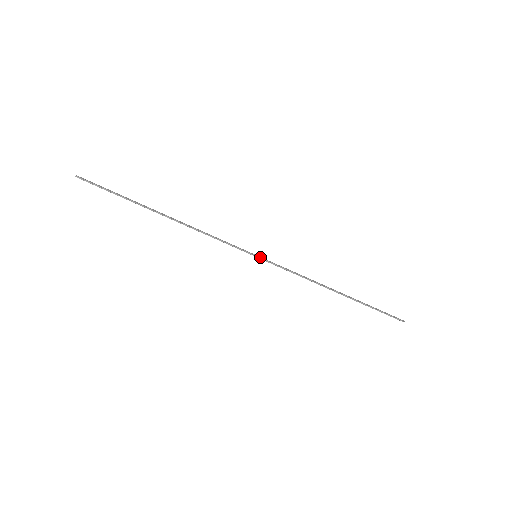
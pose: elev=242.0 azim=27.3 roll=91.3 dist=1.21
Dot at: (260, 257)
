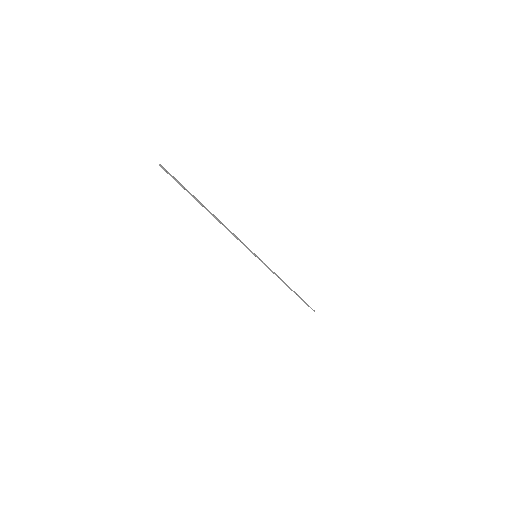
Dot at: (258, 257)
